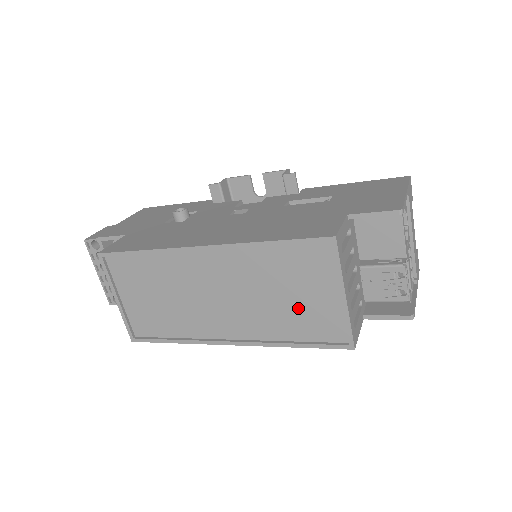
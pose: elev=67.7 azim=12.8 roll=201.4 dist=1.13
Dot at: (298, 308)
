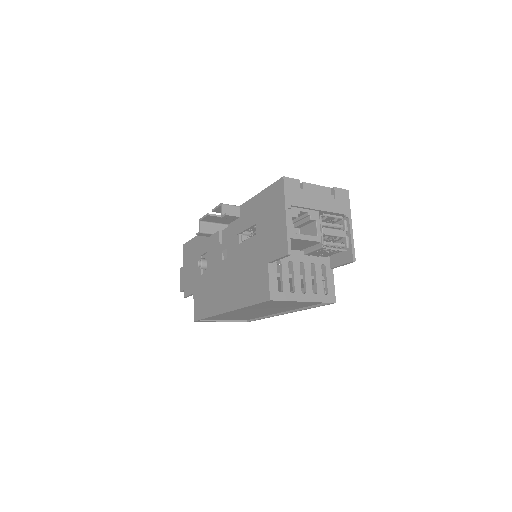
Dot at: occluded
